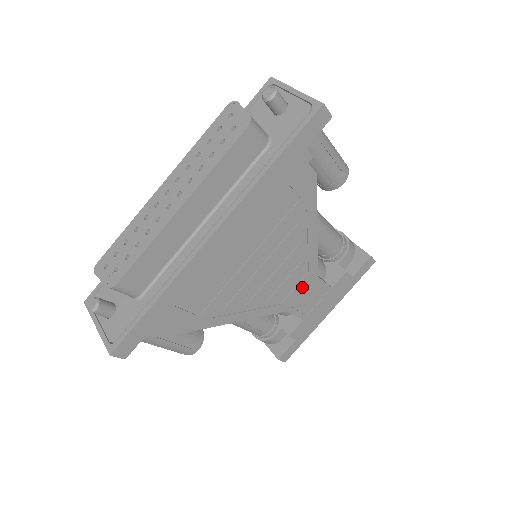
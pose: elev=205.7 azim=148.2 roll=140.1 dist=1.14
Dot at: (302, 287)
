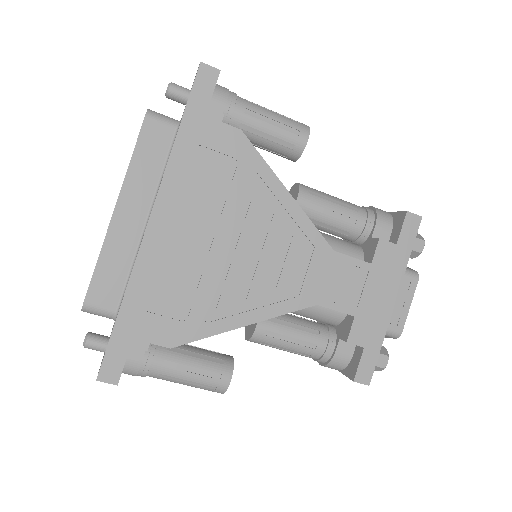
Dot at: (318, 269)
